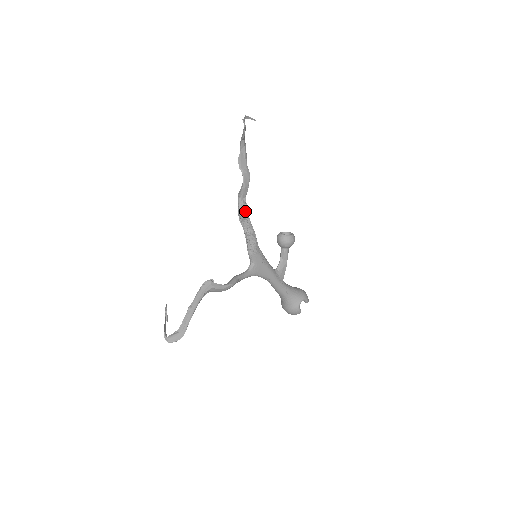
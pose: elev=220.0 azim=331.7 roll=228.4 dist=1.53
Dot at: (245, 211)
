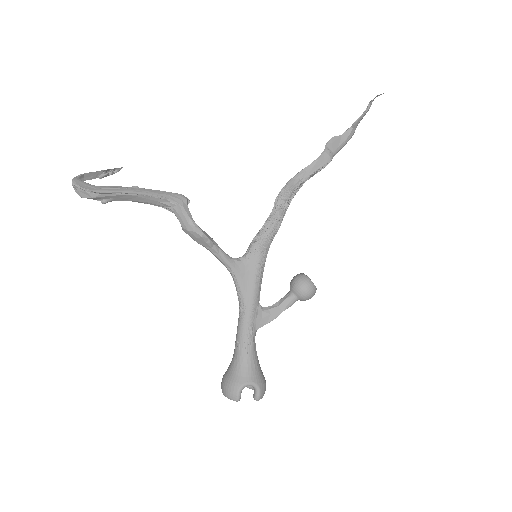
Dot at: (291, 190)
